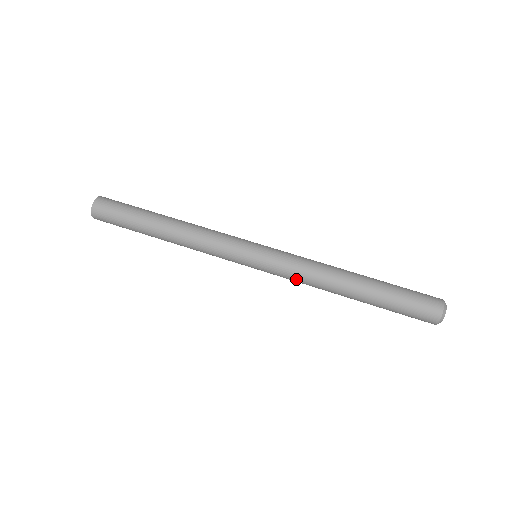
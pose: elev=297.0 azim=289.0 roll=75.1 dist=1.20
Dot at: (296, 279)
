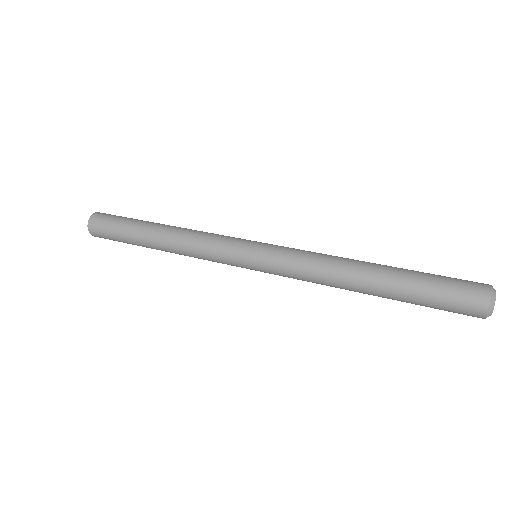
Dot at: (301, 270)
